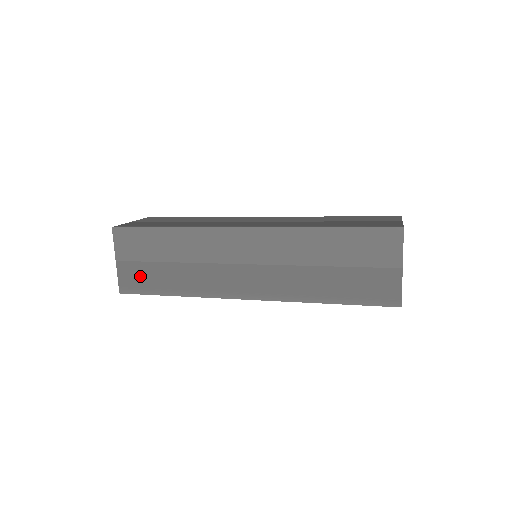
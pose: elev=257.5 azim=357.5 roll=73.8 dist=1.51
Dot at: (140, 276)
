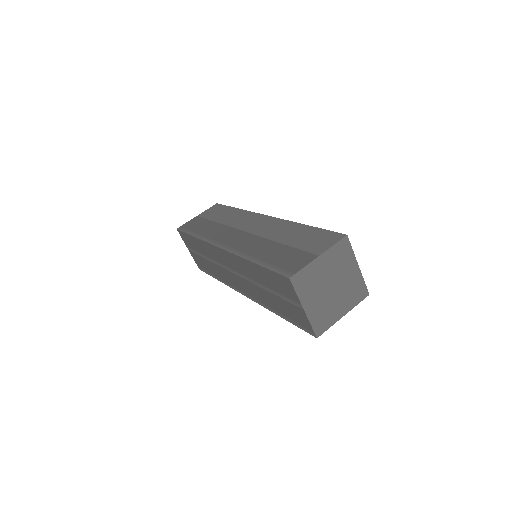
Dot at: (195, 224)
